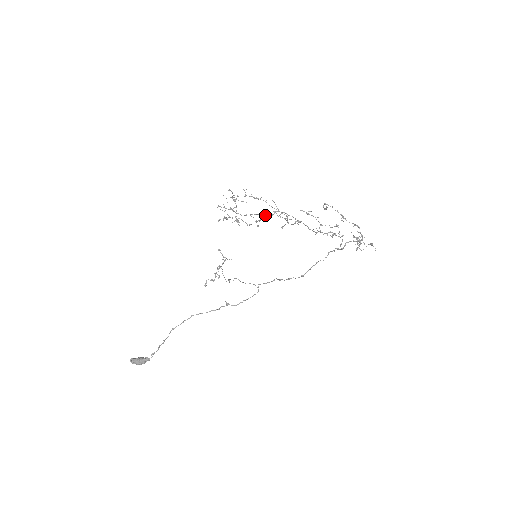
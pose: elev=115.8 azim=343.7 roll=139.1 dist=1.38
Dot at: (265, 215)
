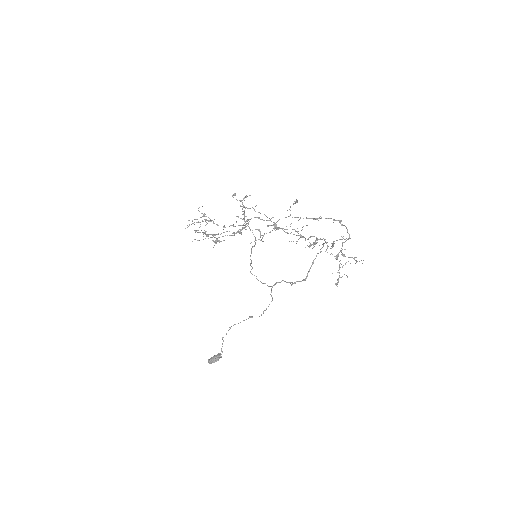
Dot at: occluded
